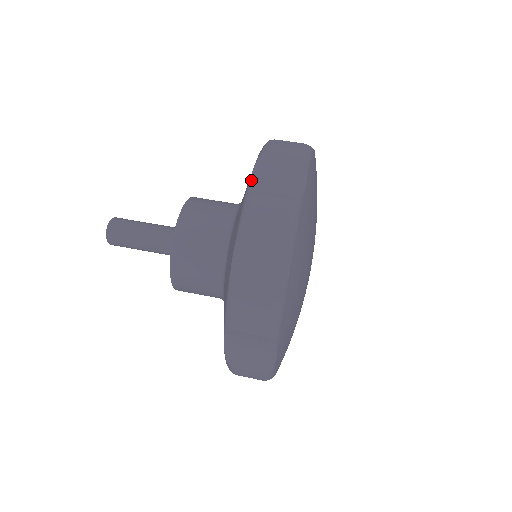
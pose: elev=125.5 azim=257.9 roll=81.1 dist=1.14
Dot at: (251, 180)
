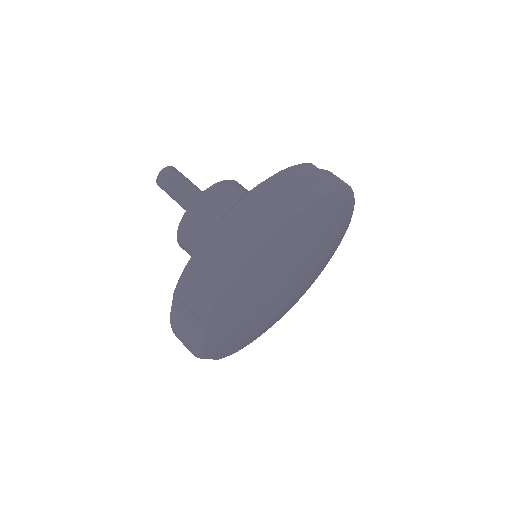
Dot at: occluded
